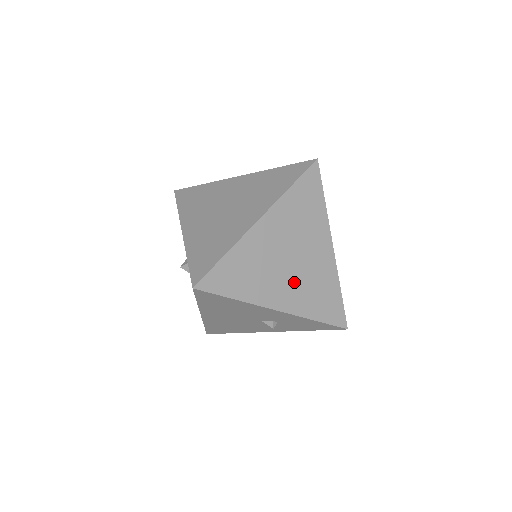
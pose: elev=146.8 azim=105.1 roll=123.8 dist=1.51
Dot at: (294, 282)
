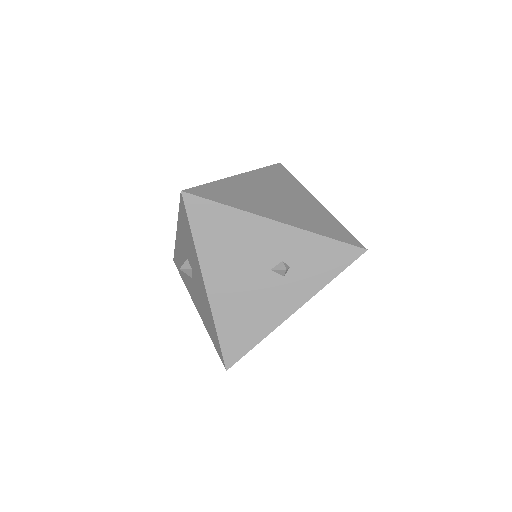
Dot at: (287, 210)
